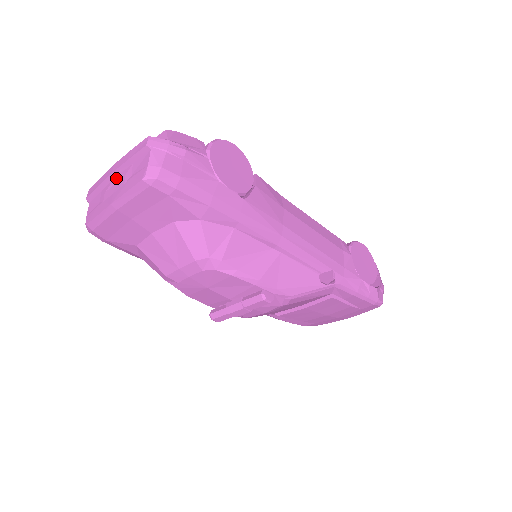
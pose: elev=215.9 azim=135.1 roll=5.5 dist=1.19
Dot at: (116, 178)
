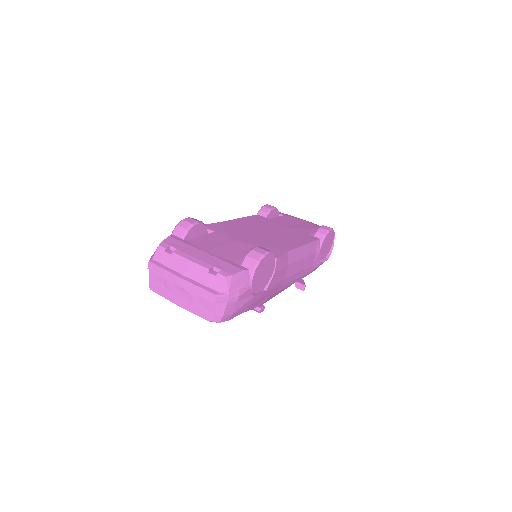
Dot at: (182, 288)
